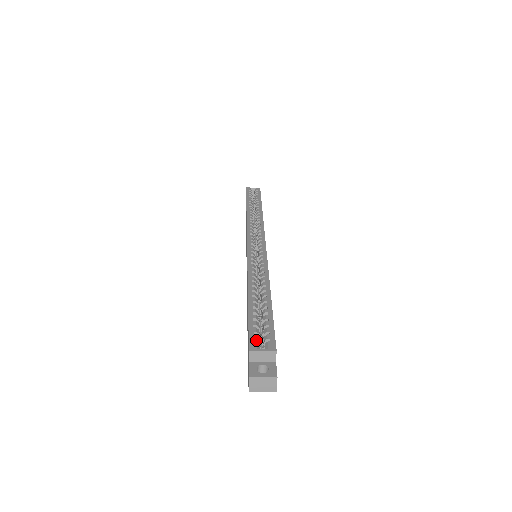
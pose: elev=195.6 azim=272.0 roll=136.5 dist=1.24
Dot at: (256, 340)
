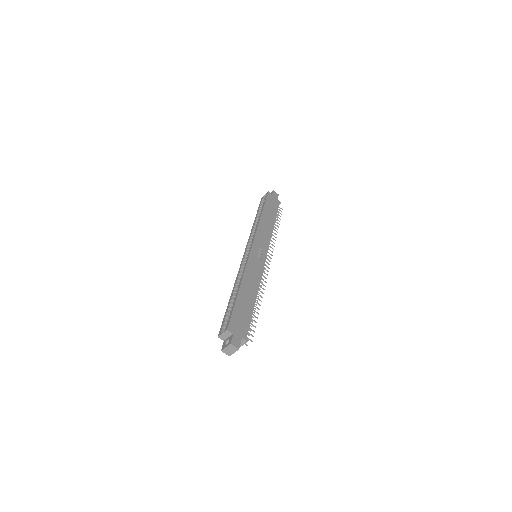
Dot at: (224, 327)
